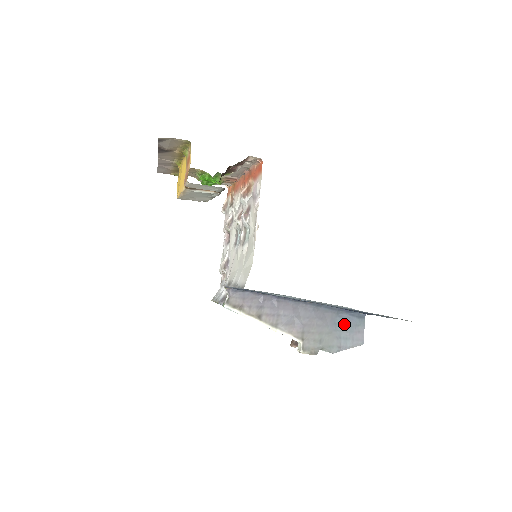
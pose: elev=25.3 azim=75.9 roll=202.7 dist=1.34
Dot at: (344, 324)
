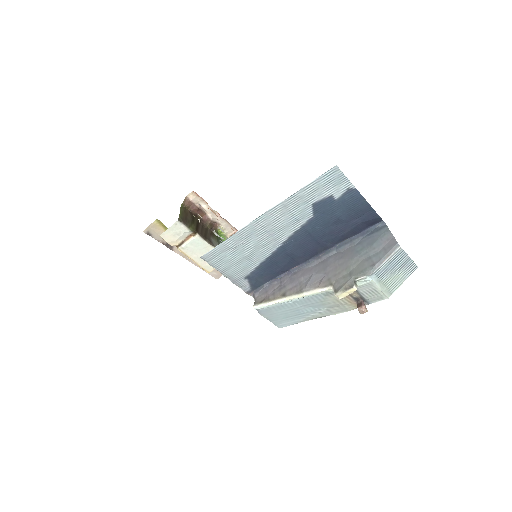
Dot at: (367, 245)
